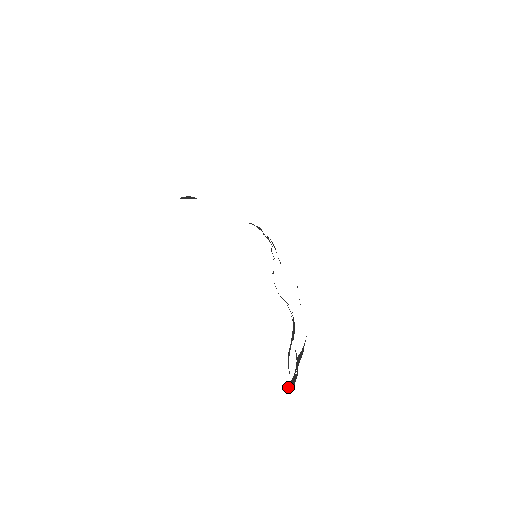
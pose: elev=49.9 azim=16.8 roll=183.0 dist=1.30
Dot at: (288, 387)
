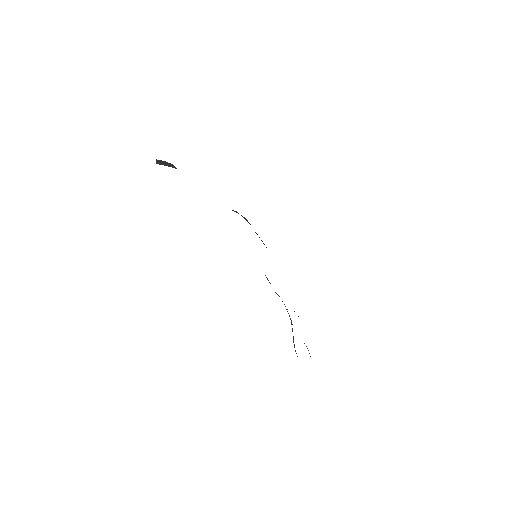
Dot at: occluded
